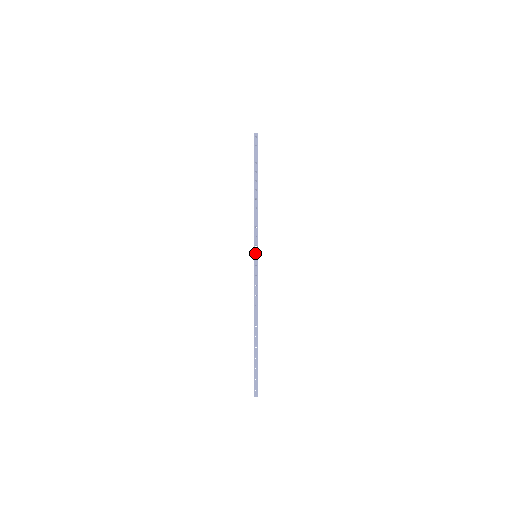
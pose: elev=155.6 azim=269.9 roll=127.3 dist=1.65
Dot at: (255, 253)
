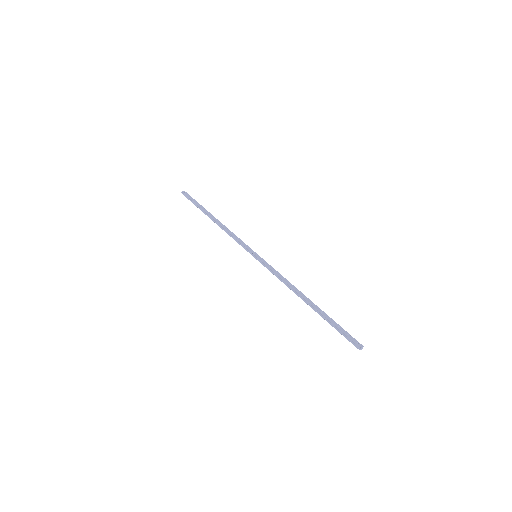
Dot at: (254, 253)
